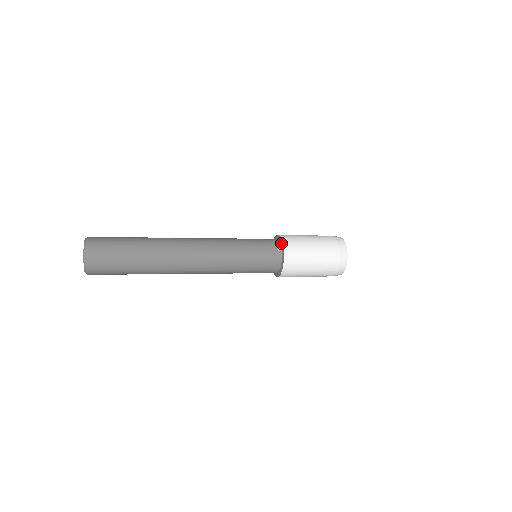
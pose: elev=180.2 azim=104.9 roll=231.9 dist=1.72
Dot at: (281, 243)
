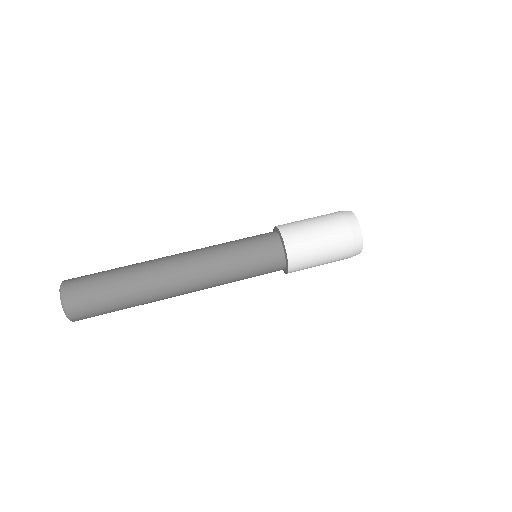
Dot at: (286, 270)
